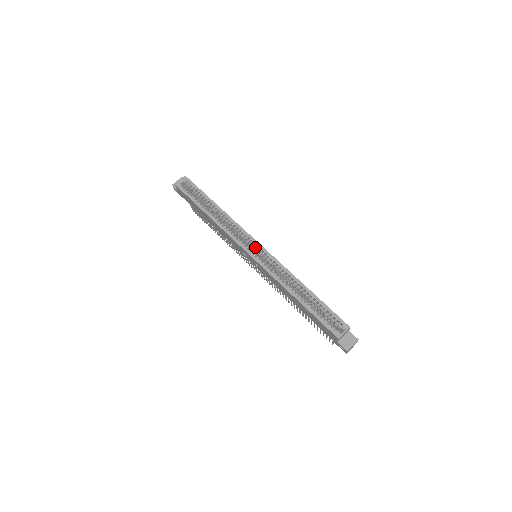
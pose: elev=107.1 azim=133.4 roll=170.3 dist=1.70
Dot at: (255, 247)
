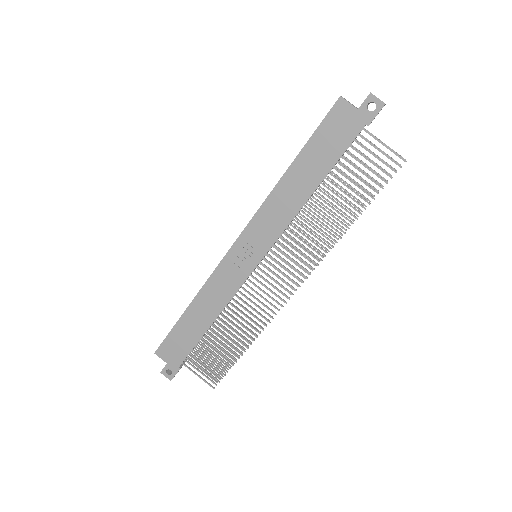
Dot at: occluded
